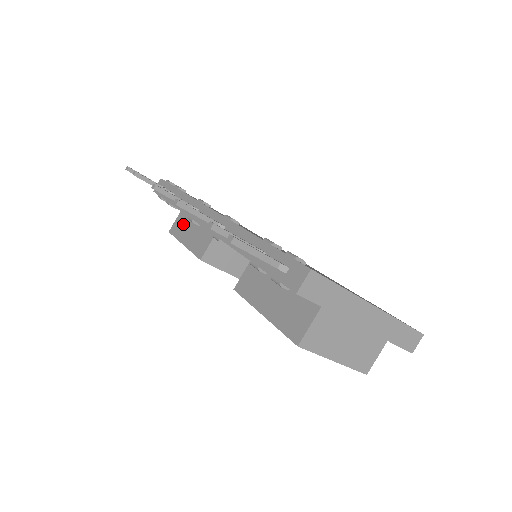
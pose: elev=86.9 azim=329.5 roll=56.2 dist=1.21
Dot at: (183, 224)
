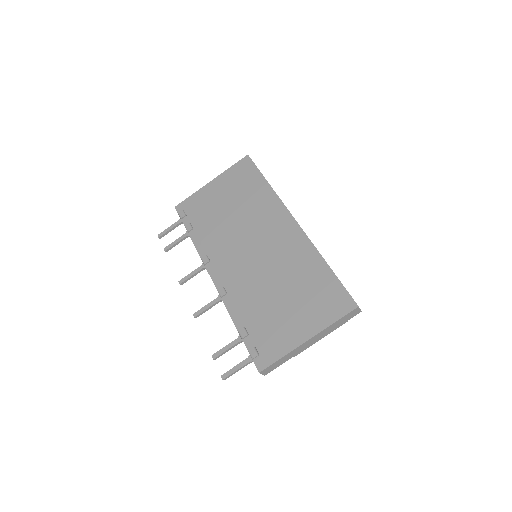
Dot at: occluded
